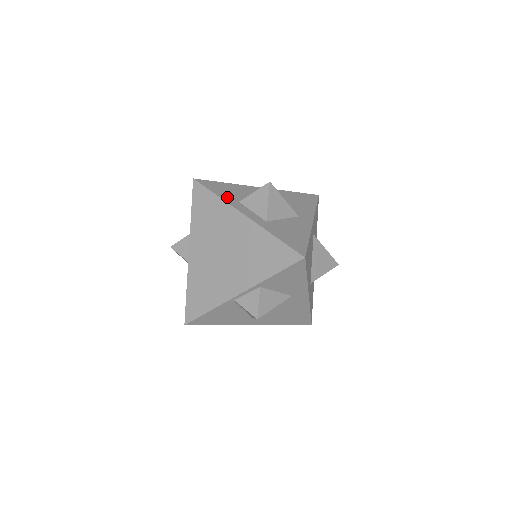
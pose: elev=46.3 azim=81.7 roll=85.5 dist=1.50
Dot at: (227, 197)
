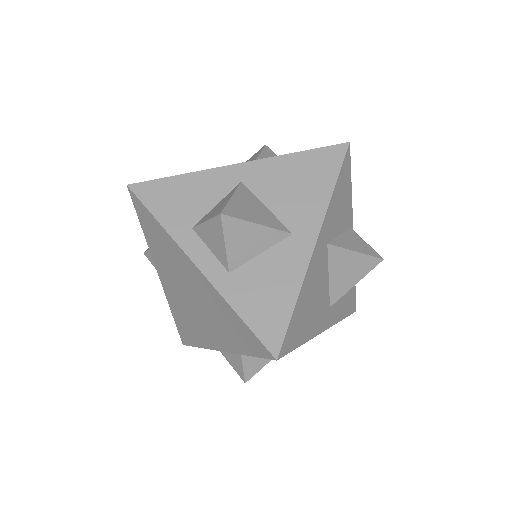
Dot at: (174, 221)
